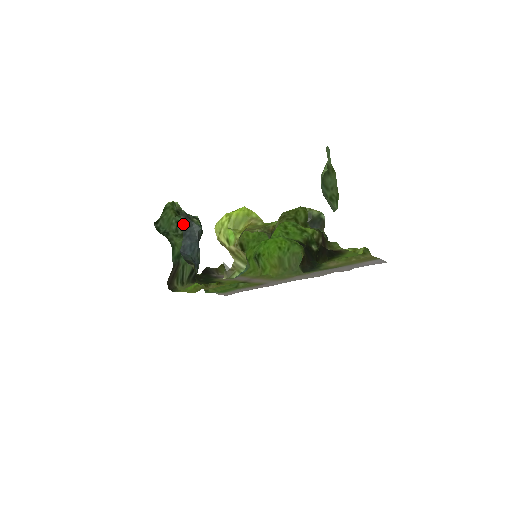
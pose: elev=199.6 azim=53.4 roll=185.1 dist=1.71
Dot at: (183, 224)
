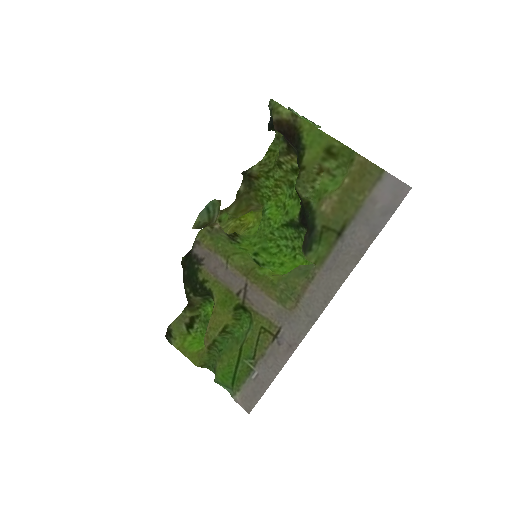
Dot at: occluded
